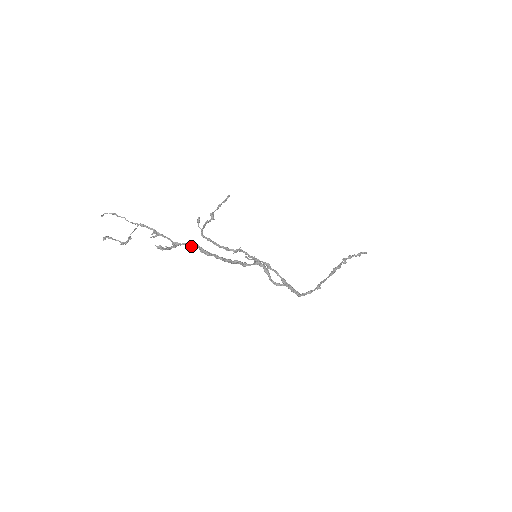
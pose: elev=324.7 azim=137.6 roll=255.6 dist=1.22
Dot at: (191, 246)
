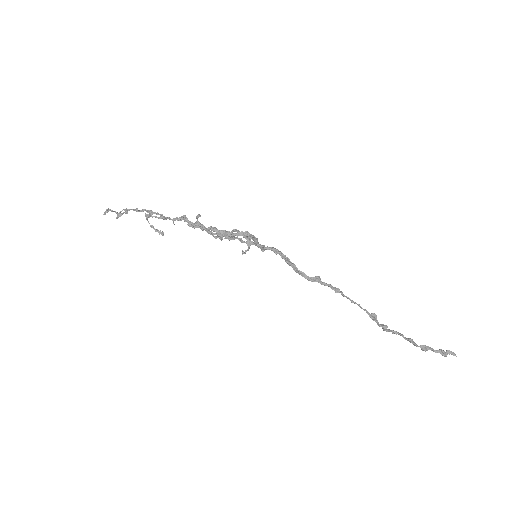
Dot at: (180, 219)
